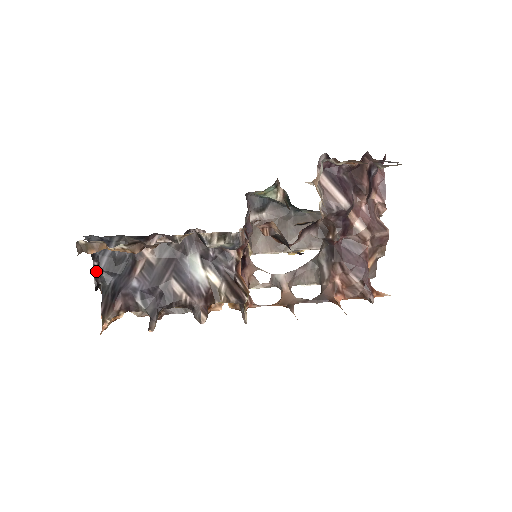
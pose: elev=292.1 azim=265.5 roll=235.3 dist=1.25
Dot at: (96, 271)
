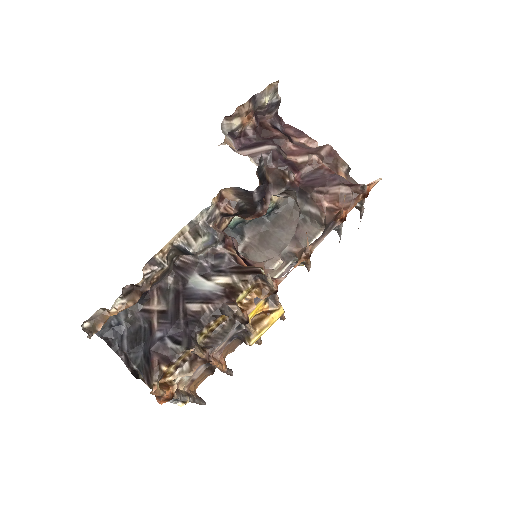
Dot at: (126, 362)
